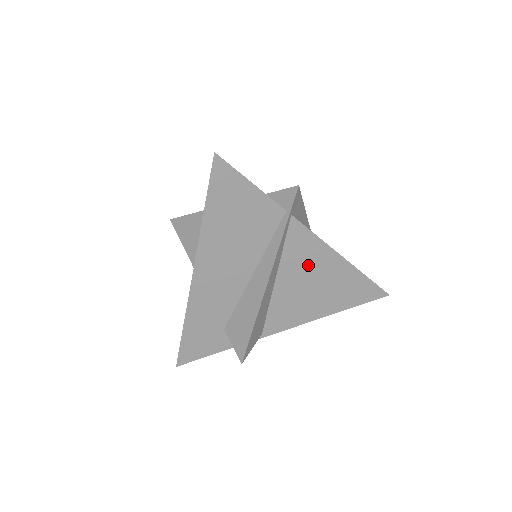
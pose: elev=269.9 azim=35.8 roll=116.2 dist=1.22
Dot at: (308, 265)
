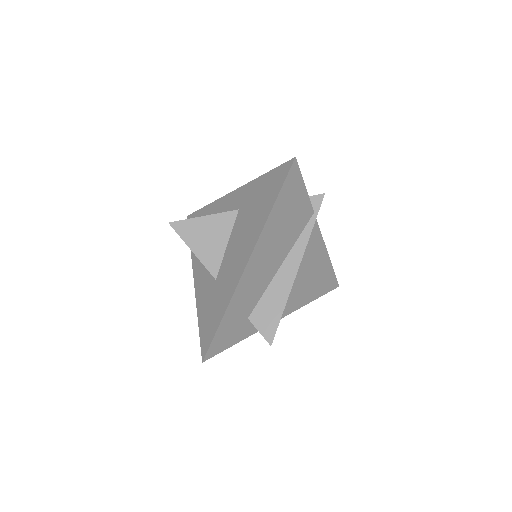
Dot at: (311, 259)
